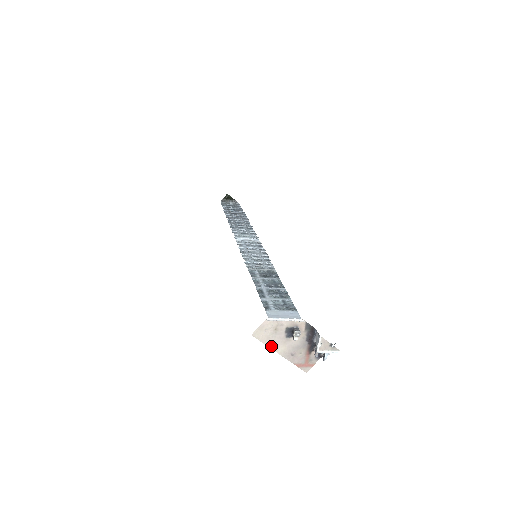
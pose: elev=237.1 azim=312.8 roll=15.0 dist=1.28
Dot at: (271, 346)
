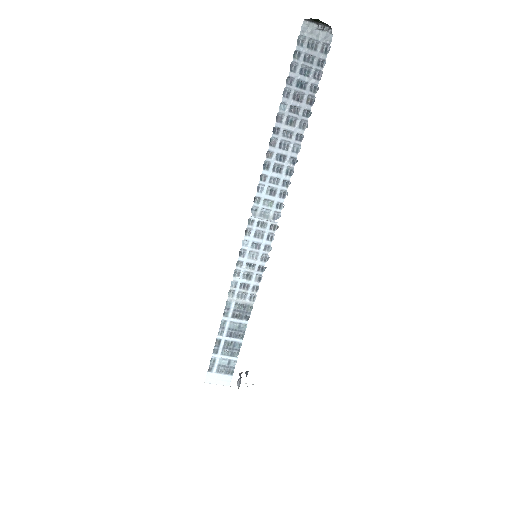
Dot at: occluded
